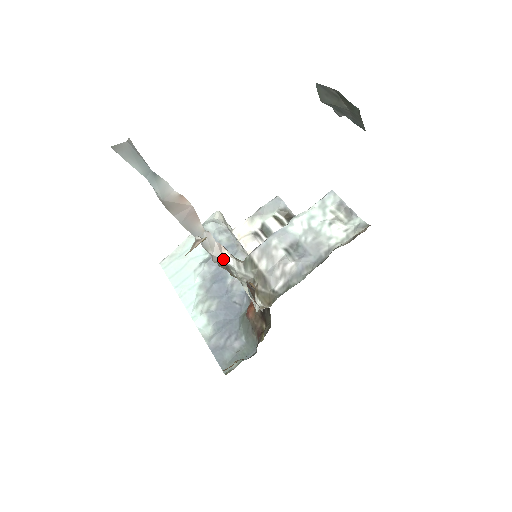
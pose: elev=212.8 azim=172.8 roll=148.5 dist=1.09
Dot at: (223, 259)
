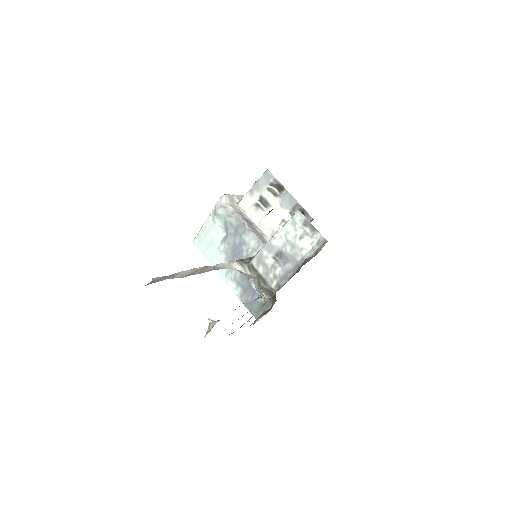
Dot at: occluded
